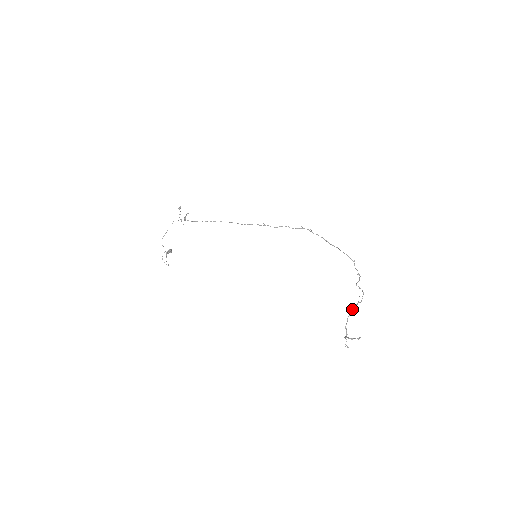
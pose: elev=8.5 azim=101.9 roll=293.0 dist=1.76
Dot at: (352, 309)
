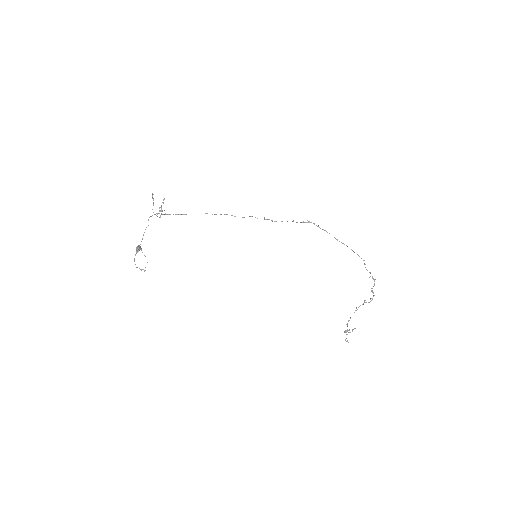
Dot at: occluded
